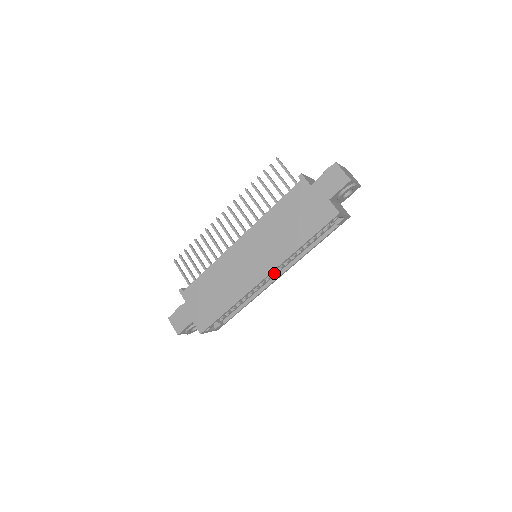
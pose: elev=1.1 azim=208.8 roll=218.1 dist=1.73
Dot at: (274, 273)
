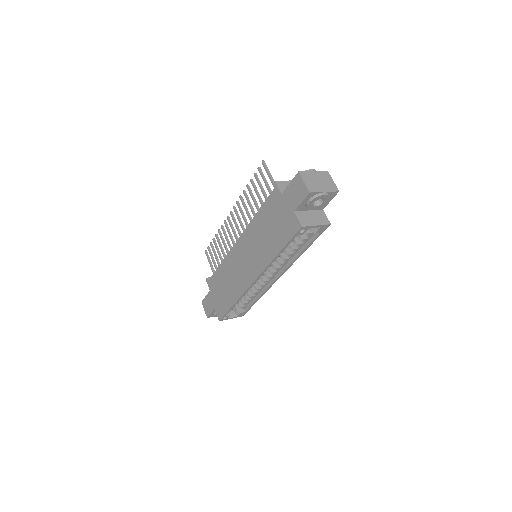
Dot at: (273, 273)
